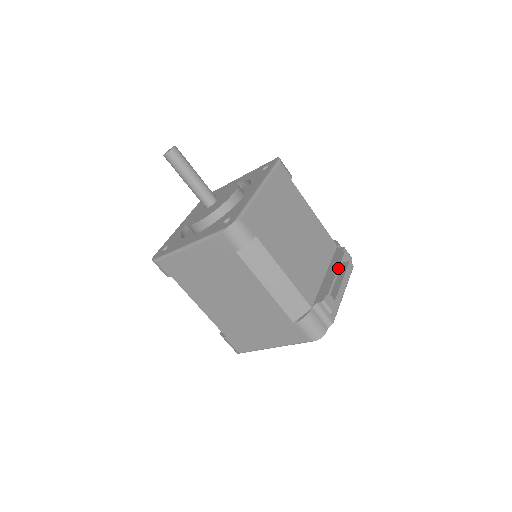
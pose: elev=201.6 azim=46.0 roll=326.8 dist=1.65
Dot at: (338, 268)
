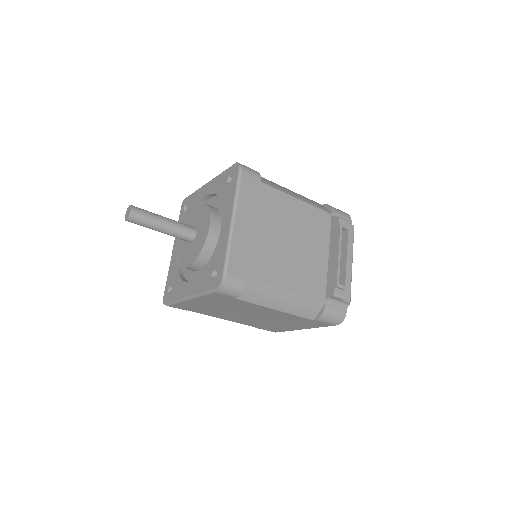
Dot at: (339, 249)
